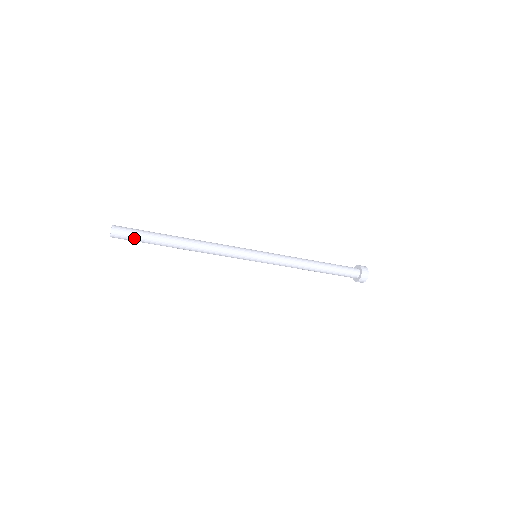
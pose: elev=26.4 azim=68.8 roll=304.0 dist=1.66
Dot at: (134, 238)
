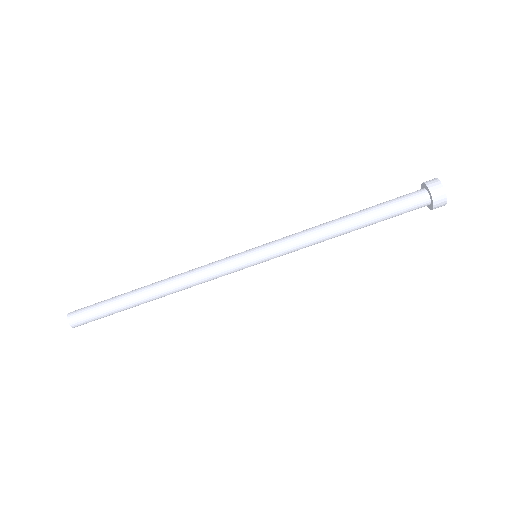
Dot at: (95, 314)
